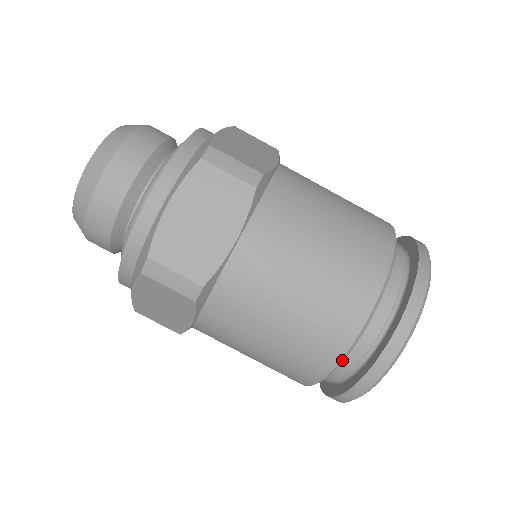
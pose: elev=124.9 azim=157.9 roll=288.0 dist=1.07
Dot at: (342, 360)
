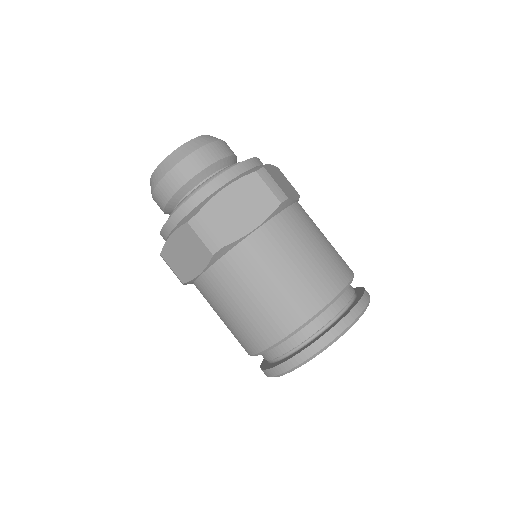
Dot at: (288, 336)
